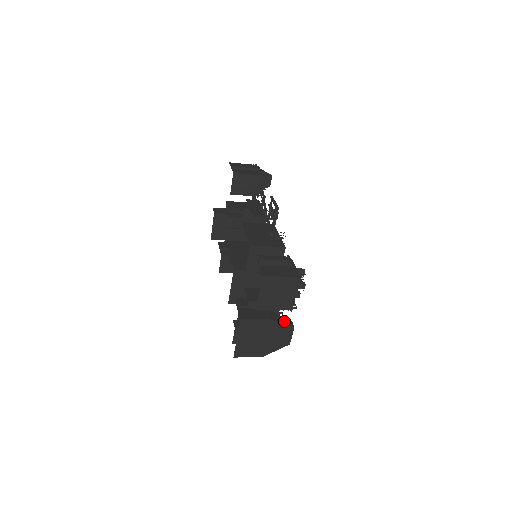
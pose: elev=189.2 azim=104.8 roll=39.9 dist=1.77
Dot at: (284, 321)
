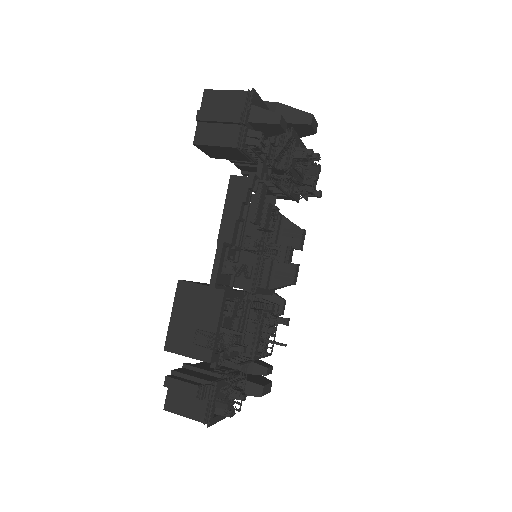
Dot at: (247, 390)
